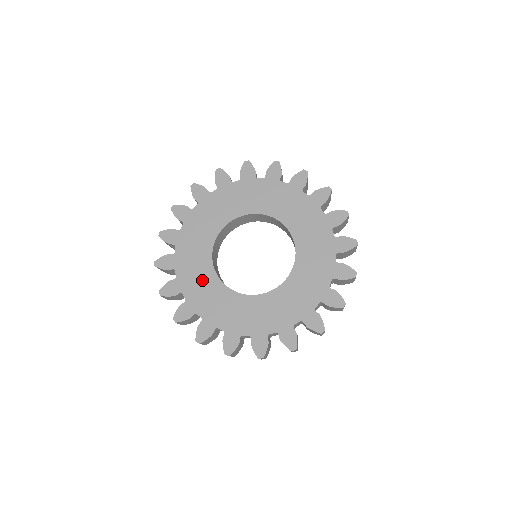
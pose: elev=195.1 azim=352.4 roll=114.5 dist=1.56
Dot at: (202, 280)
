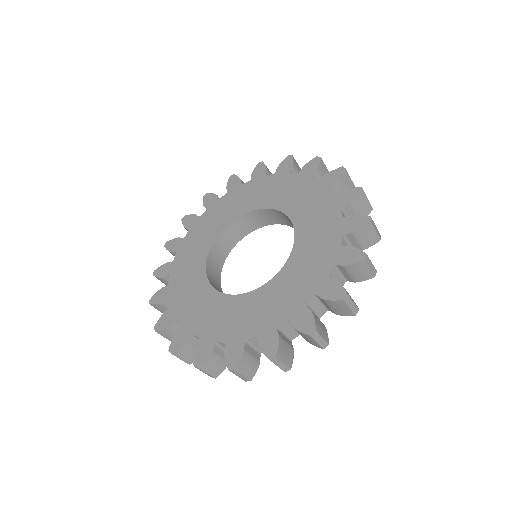
Dot at: (208, 308)
